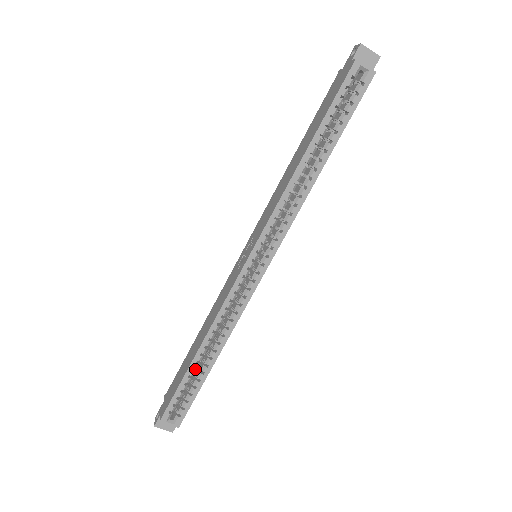
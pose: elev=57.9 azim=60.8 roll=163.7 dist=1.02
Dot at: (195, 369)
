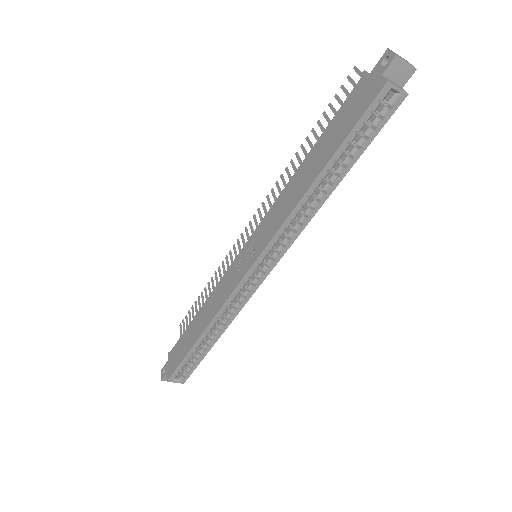
Dot at: (197, 346)
